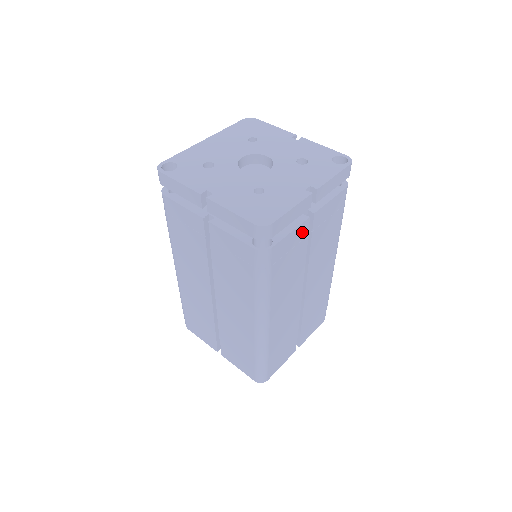
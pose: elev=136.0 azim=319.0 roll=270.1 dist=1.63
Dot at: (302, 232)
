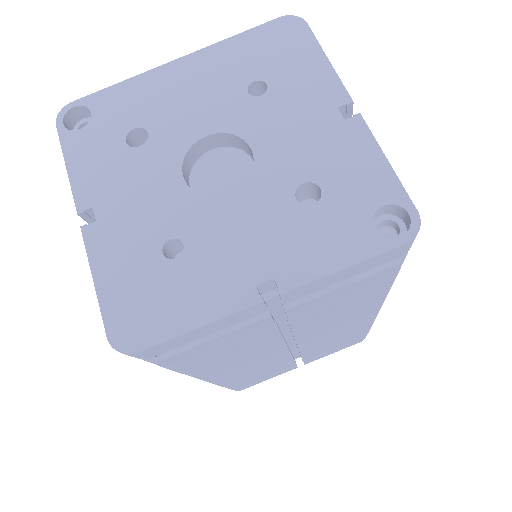
Dot at: (254, 328)
